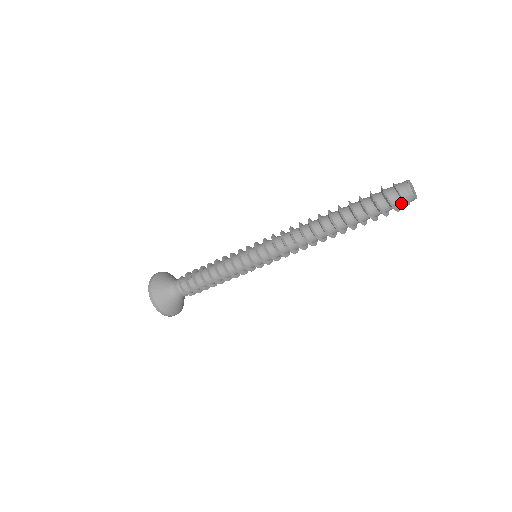
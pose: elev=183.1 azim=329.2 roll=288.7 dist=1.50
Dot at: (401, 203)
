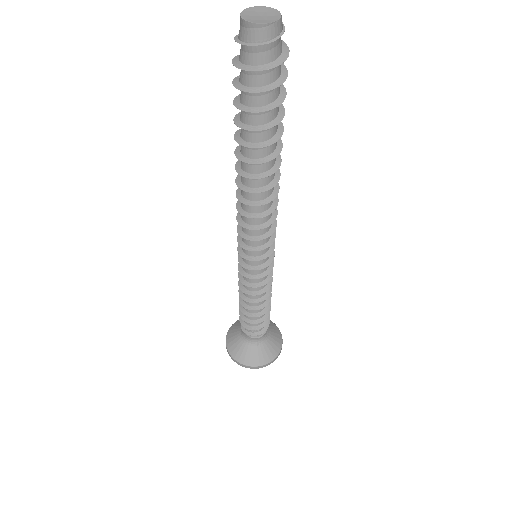
Dot at: (253, 52)
